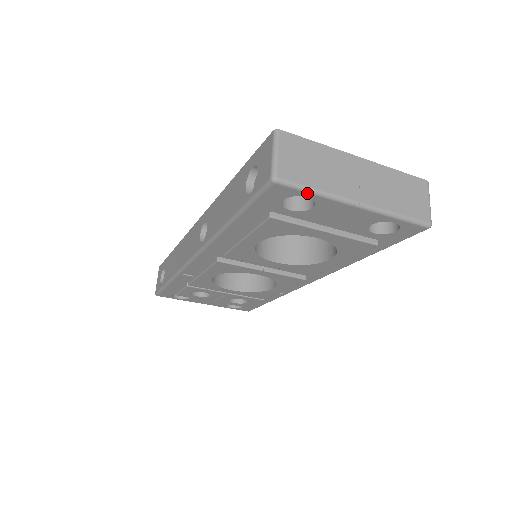
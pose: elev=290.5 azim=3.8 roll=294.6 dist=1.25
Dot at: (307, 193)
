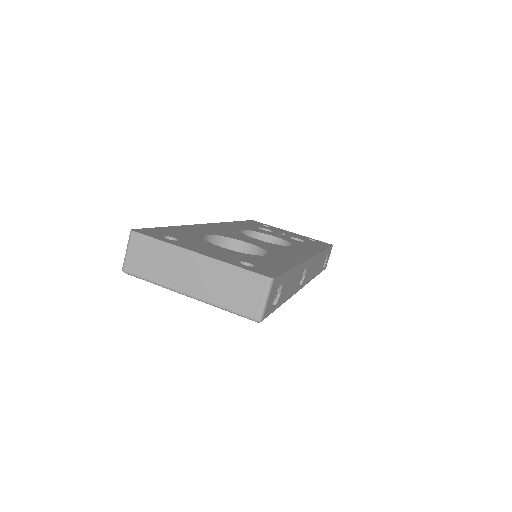
Dot at: (149, 281)
